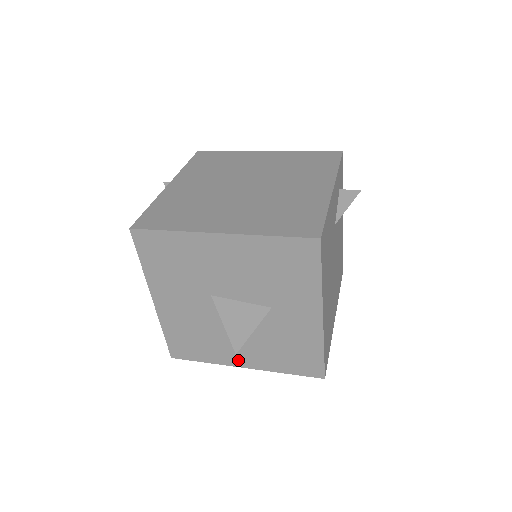
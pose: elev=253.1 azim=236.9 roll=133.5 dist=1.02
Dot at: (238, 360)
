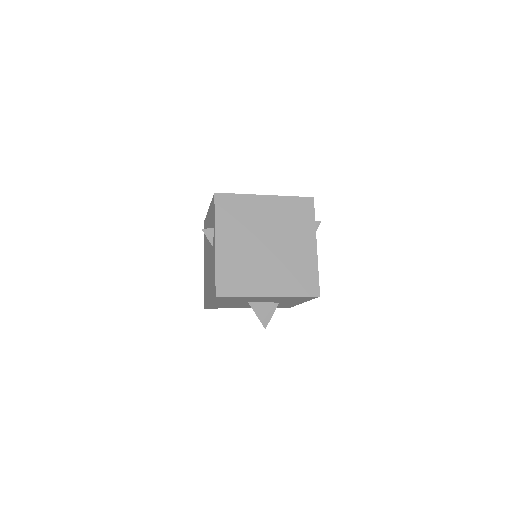
Dot at: occluded
